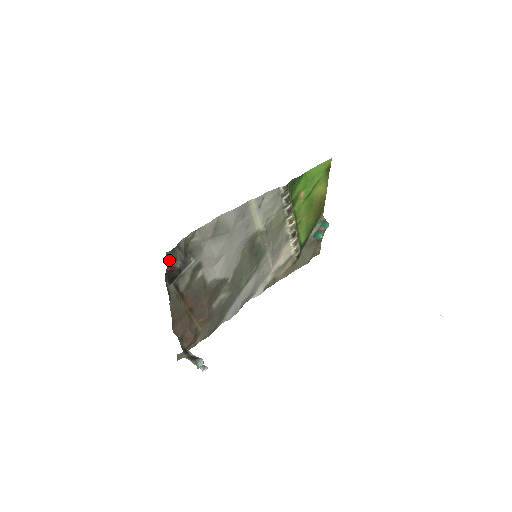
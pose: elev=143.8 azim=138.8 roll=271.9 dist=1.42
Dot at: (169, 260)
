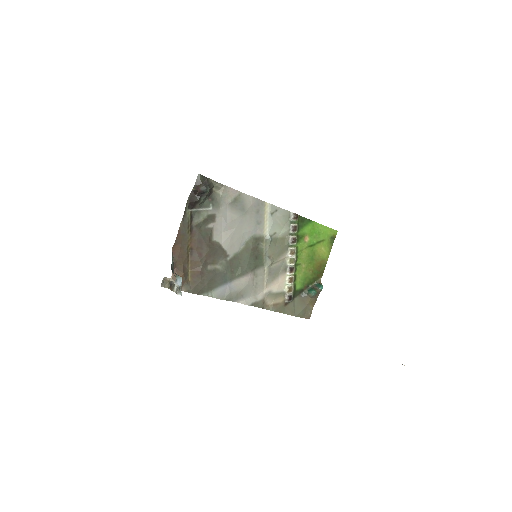
Dot at: (198, 181)
